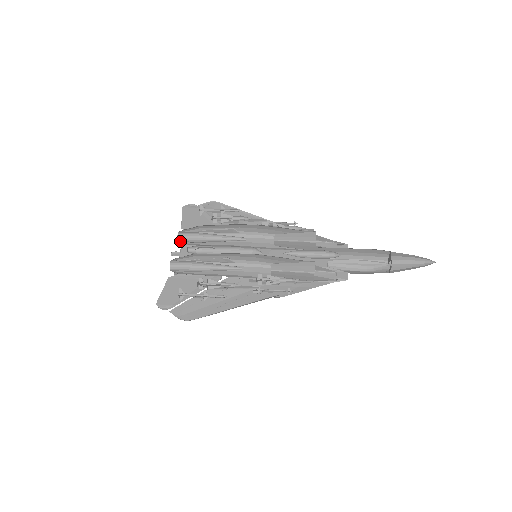
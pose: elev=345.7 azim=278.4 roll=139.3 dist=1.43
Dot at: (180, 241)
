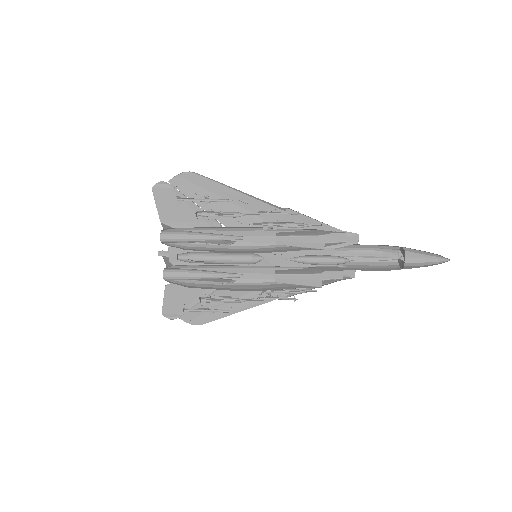
Dot at: (164, 242)
